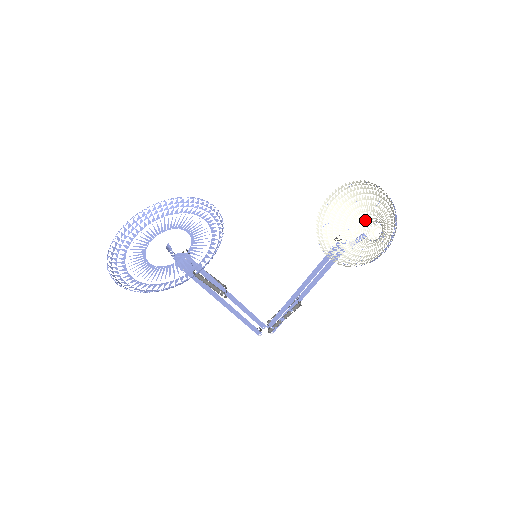
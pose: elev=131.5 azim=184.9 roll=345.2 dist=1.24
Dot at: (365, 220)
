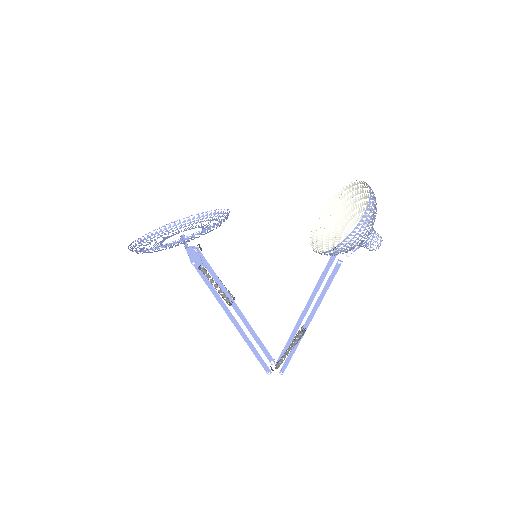
Dot at: occluded
